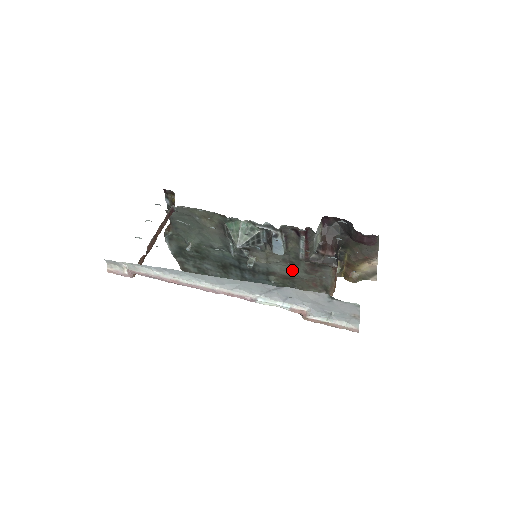
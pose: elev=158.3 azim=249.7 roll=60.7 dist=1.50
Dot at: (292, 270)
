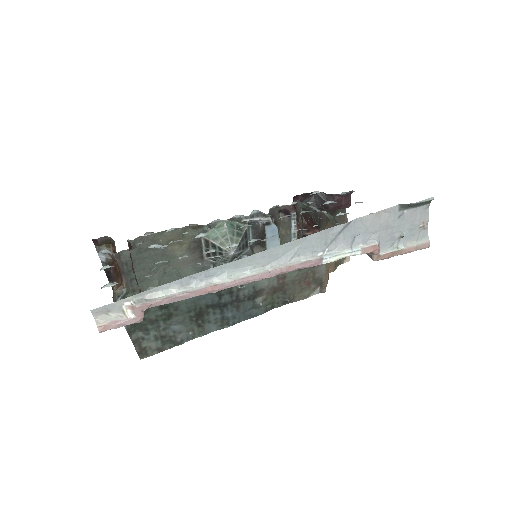
Dot at: (282, 274)
